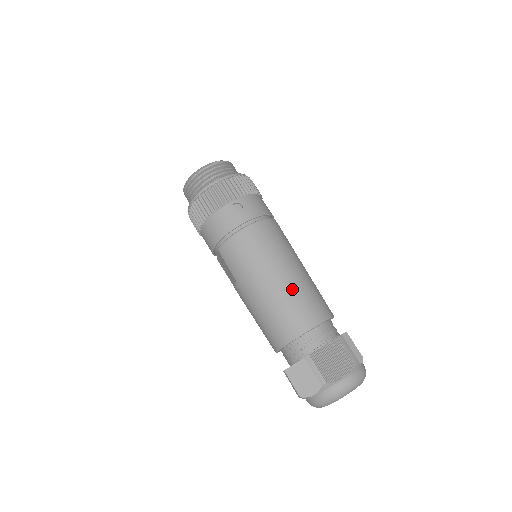
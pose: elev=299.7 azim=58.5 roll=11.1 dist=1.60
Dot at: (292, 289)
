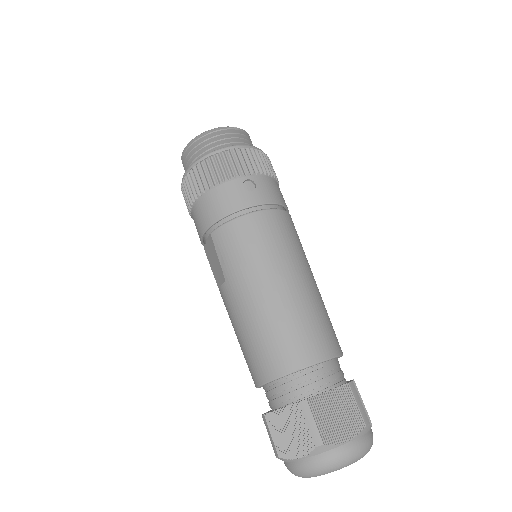
Dot at: (299, 305)
